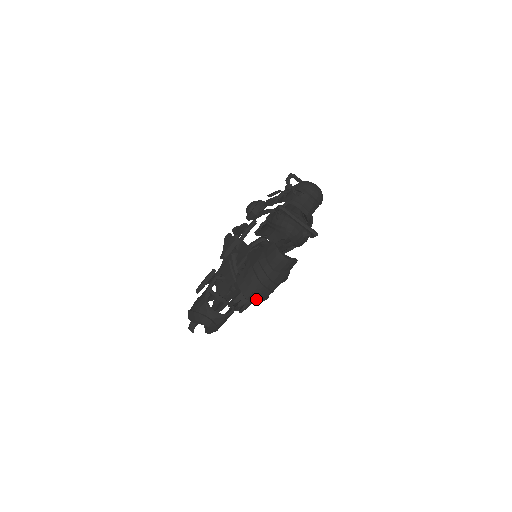
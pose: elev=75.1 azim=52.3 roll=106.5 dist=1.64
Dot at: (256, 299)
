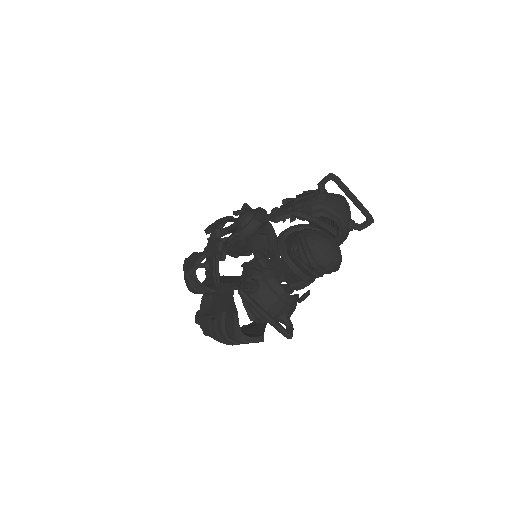
Dot at: occluded
